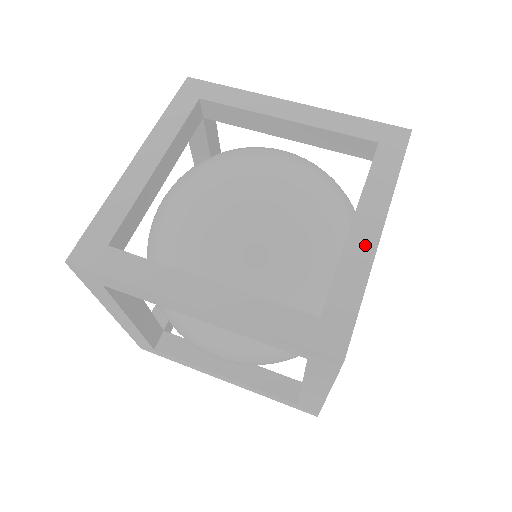
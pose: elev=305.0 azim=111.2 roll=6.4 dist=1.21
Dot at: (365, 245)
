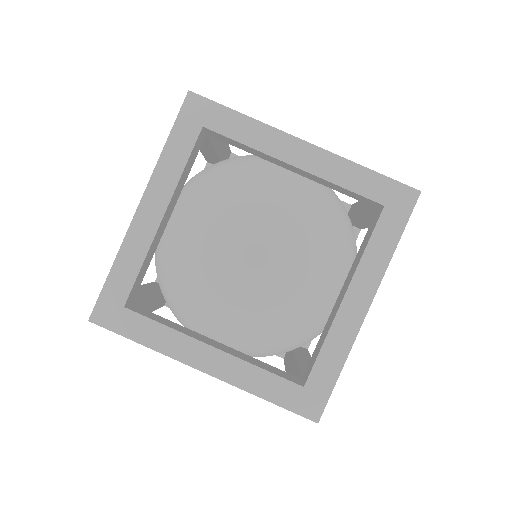
Dot at: (351, 323)
